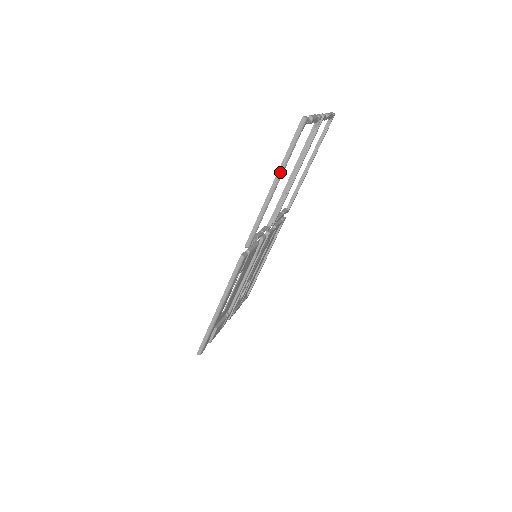
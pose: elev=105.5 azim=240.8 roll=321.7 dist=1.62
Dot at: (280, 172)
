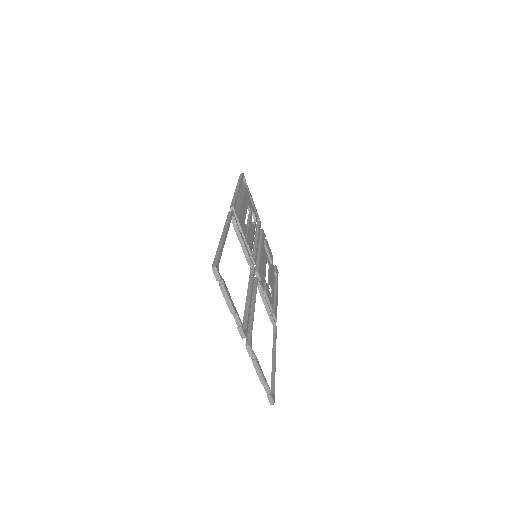
Dot at: (274, 371)
